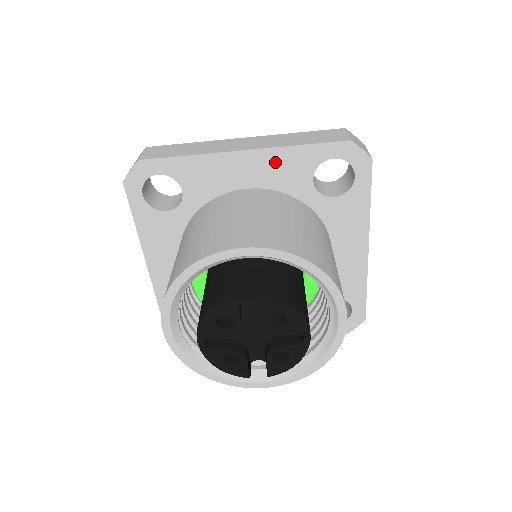
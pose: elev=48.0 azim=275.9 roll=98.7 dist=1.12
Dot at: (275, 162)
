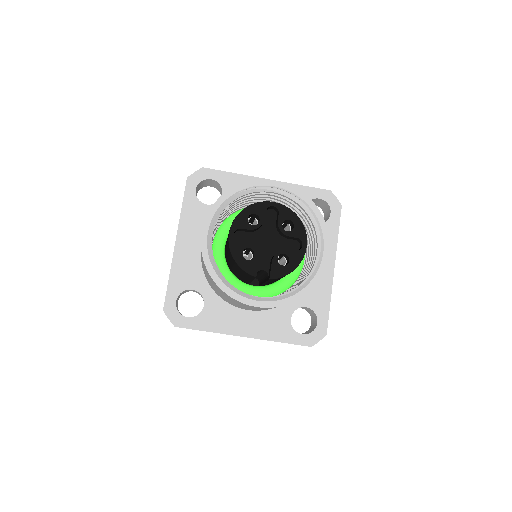
Dot at: occluded
